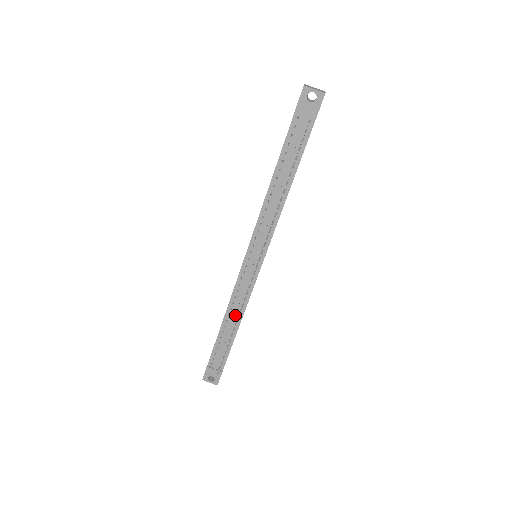
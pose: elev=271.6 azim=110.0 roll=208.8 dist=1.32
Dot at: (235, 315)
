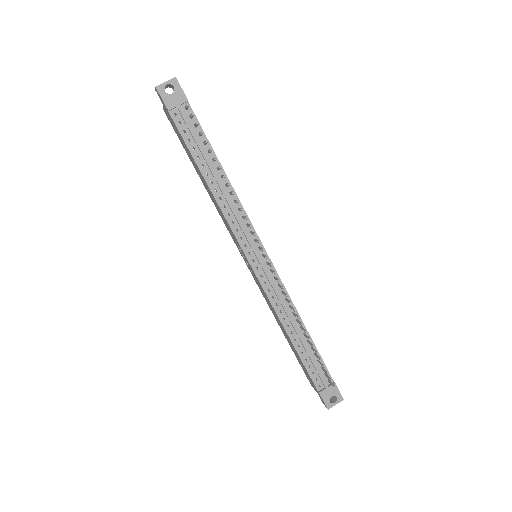
Dot at: (292, 320)
